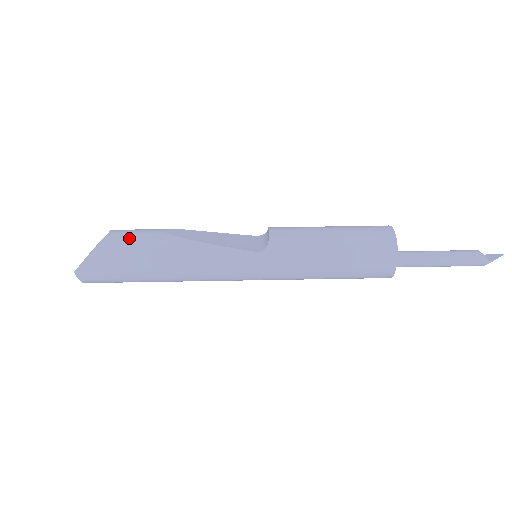
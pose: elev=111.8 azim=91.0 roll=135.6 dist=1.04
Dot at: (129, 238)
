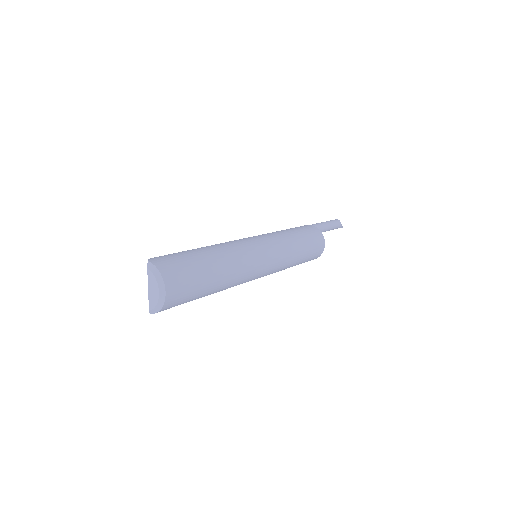
Dot at: occluded
